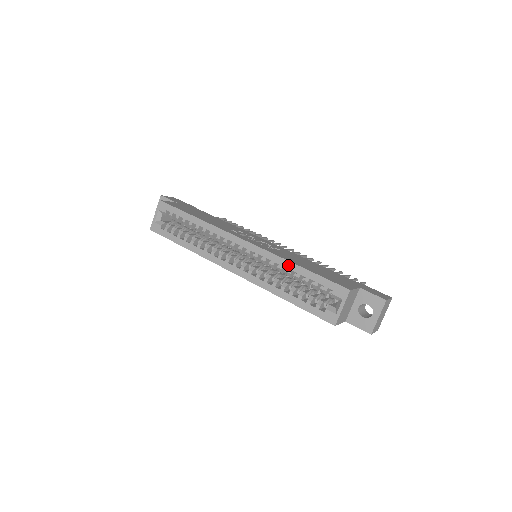
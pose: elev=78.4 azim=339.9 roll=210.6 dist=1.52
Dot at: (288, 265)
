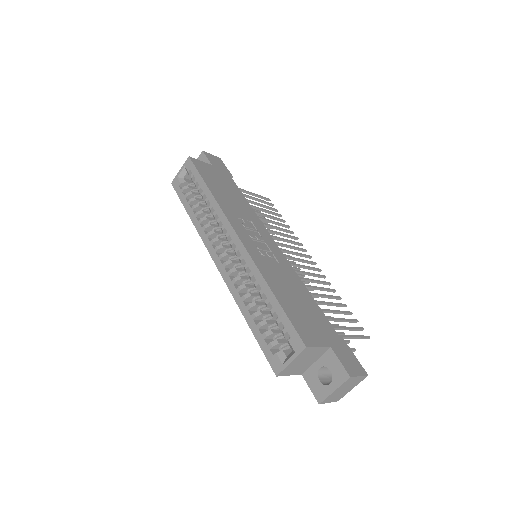
Dot at: (263, 285)
